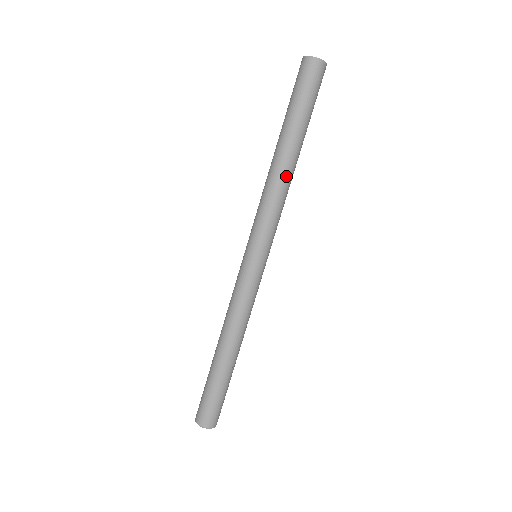
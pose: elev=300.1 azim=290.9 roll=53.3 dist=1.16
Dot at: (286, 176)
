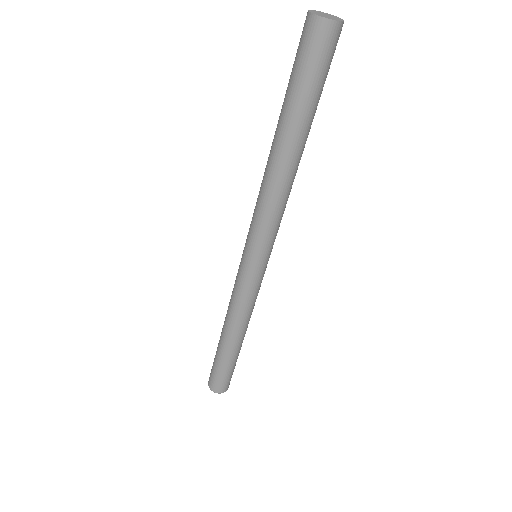
Dot at: (289, 179)
